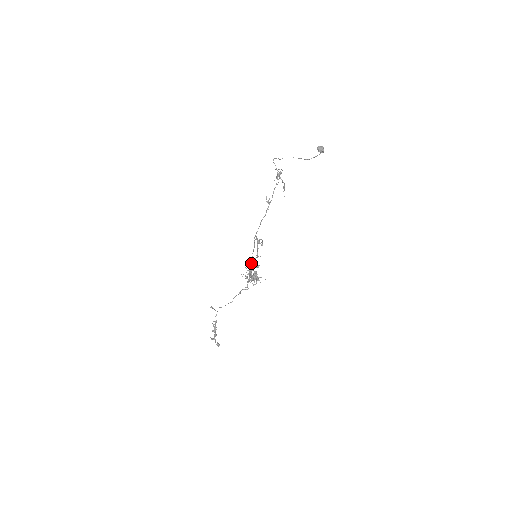
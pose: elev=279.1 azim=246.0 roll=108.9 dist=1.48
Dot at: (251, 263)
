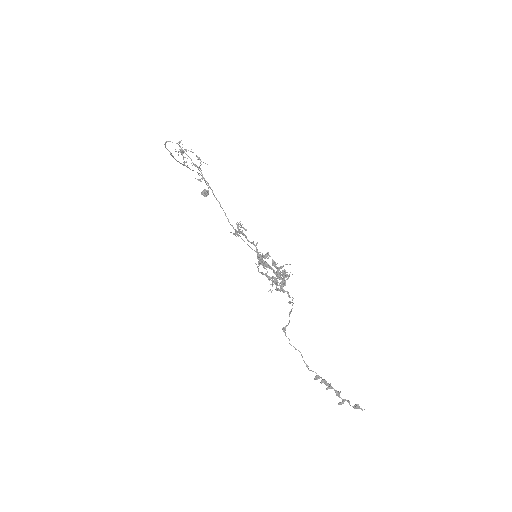
Dot at: (259, 259)
